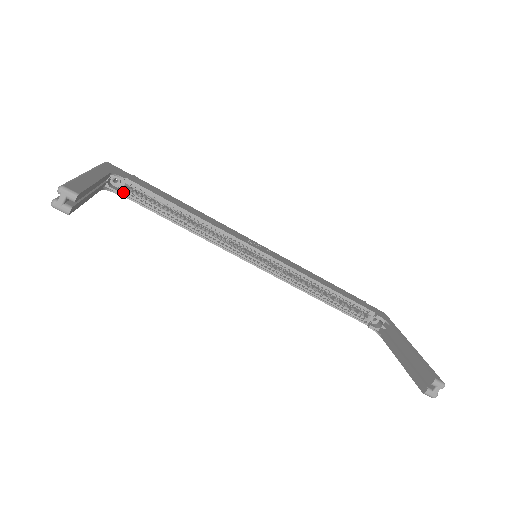
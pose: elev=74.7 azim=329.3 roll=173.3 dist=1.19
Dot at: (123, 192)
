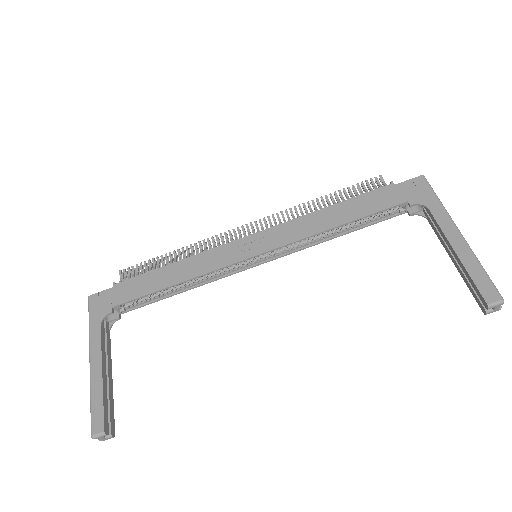
Dot at: (122, 307)
